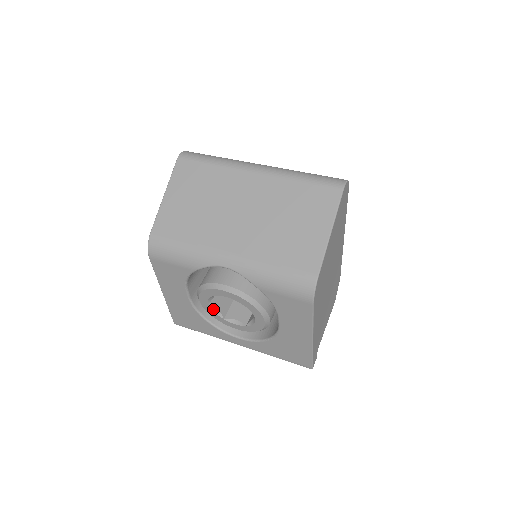
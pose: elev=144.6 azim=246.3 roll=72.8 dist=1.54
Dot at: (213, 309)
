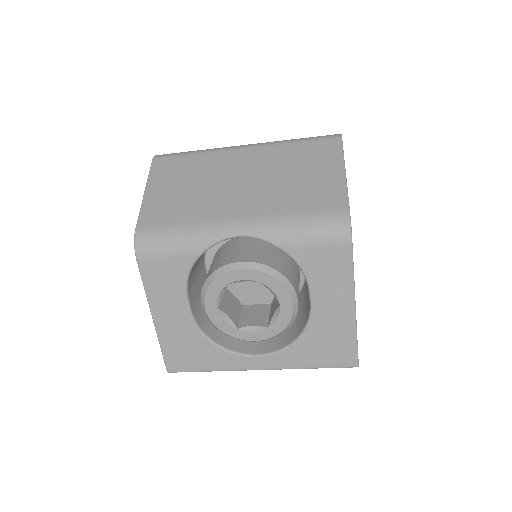
Dot at: (223, 316)
